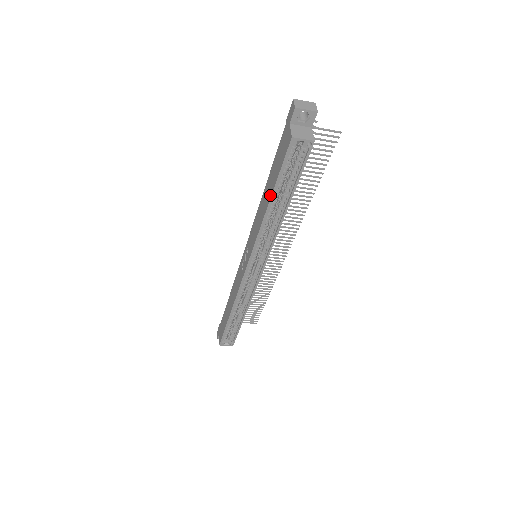
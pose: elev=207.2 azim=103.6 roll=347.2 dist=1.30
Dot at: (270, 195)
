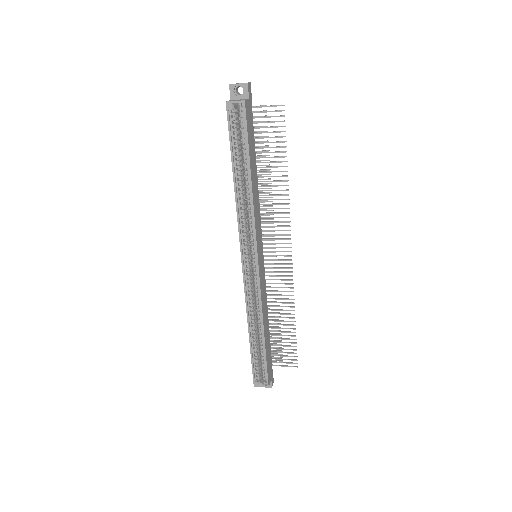
Dot at: (233, 168)
